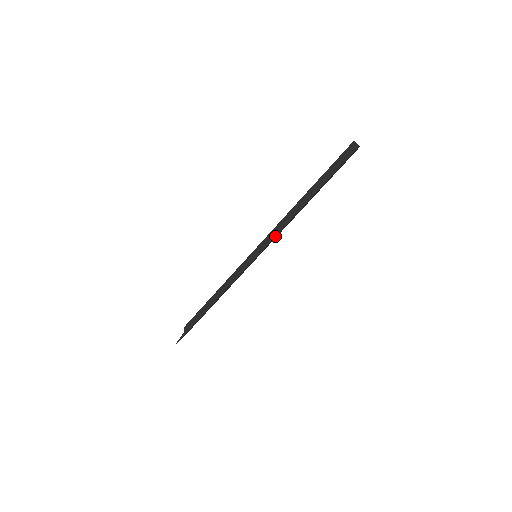
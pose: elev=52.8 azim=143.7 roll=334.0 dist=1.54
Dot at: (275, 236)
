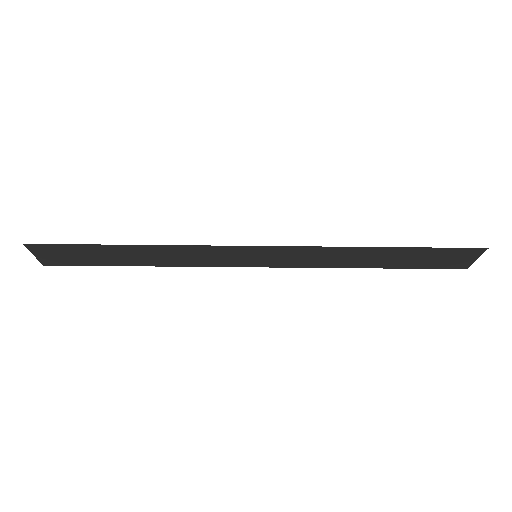
Dot at: (319, 246)
